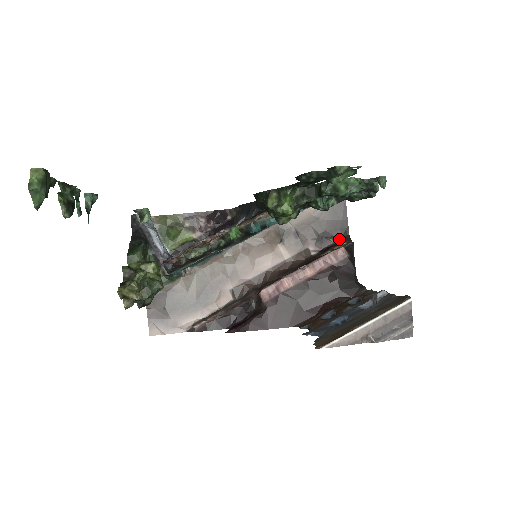
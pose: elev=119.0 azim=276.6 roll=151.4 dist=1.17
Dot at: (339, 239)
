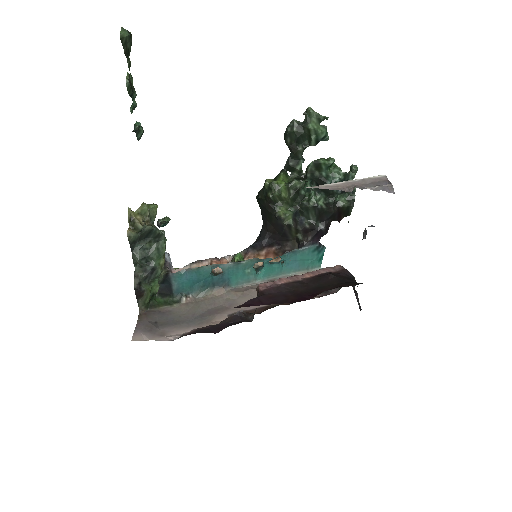
Dot at: (340, 287)
